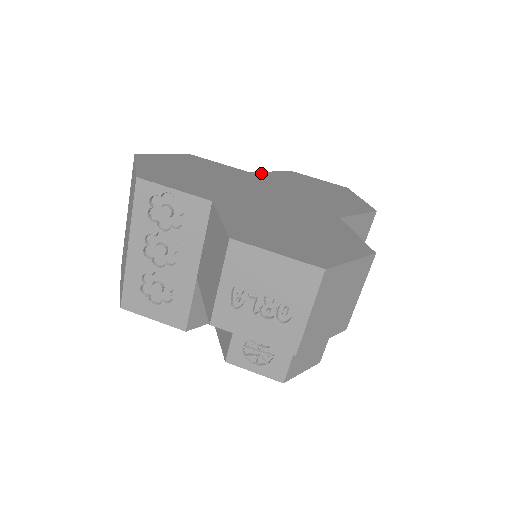
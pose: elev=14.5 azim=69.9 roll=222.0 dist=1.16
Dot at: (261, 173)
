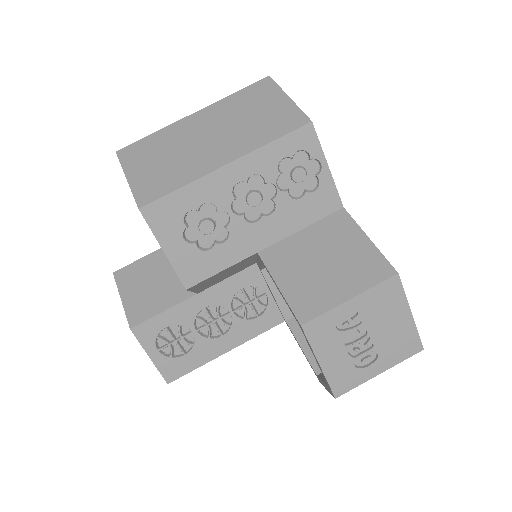
Dot at: occluded
